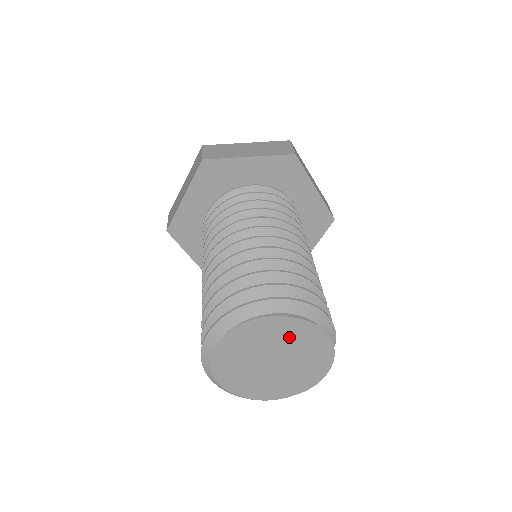
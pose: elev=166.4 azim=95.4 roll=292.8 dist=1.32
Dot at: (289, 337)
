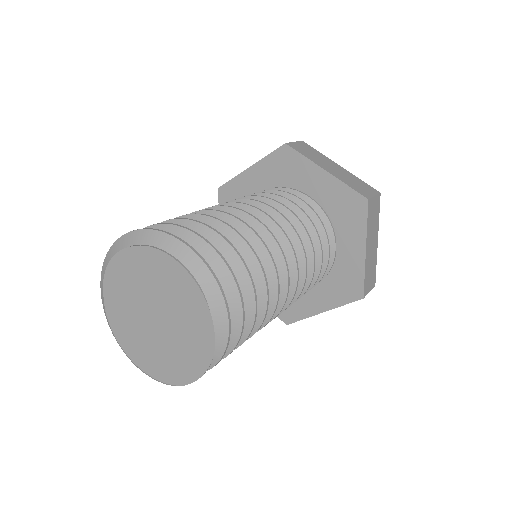
Dot at: (147, 276)
